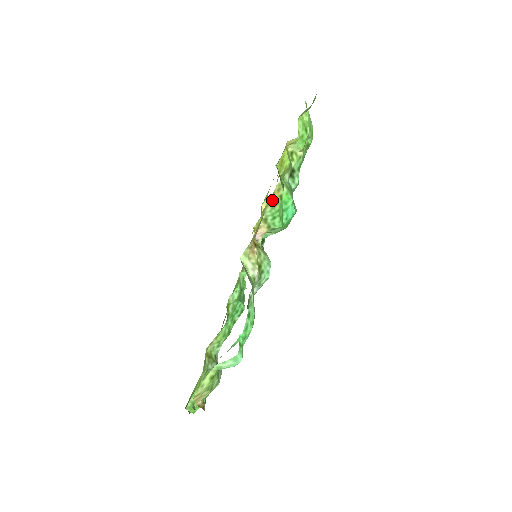
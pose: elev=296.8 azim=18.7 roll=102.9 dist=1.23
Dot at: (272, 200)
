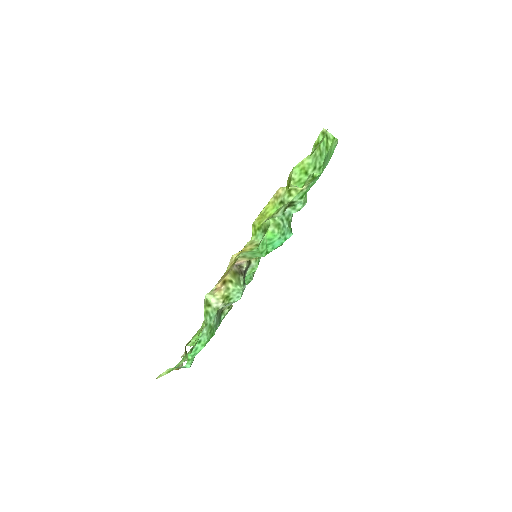
Dot at: (245, 250)
